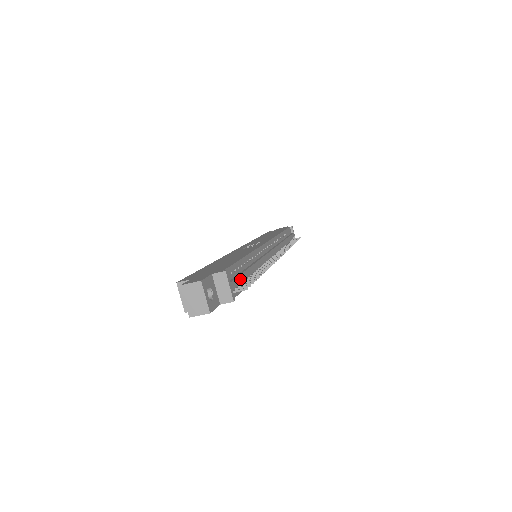
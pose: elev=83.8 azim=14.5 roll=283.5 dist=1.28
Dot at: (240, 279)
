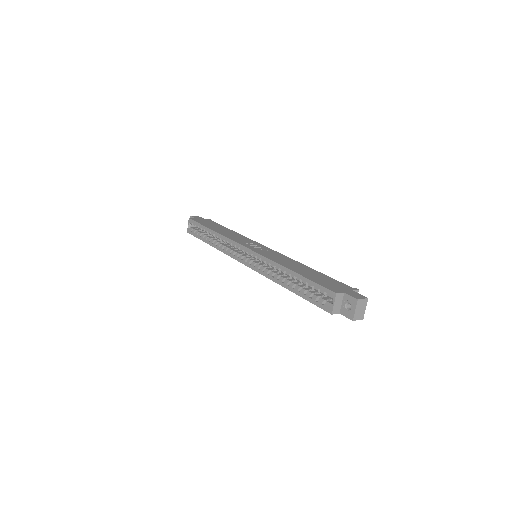
Dot at: occluded
